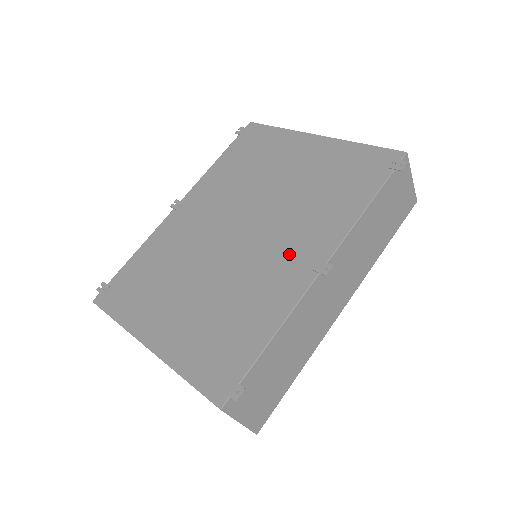
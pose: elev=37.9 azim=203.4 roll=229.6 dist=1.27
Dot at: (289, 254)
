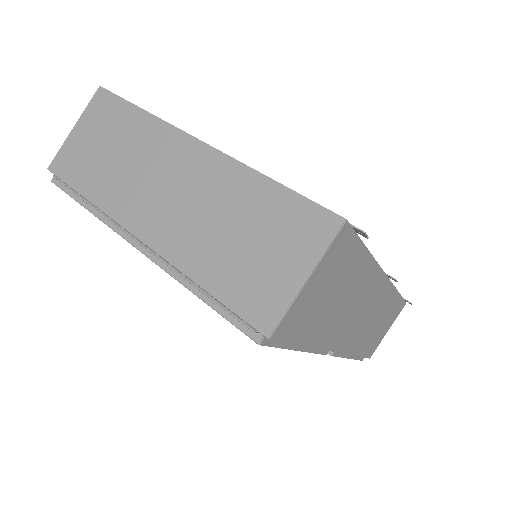
Dot at: occluded
